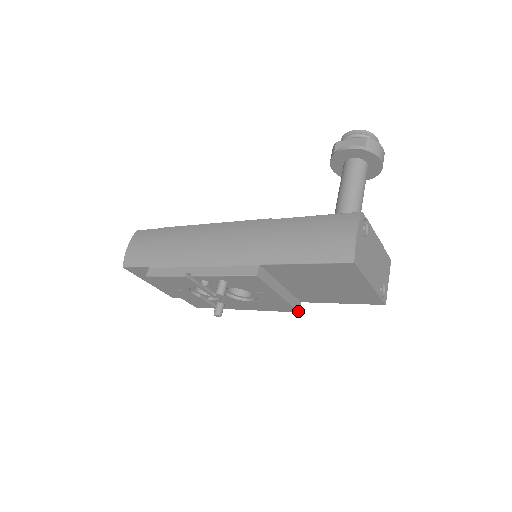
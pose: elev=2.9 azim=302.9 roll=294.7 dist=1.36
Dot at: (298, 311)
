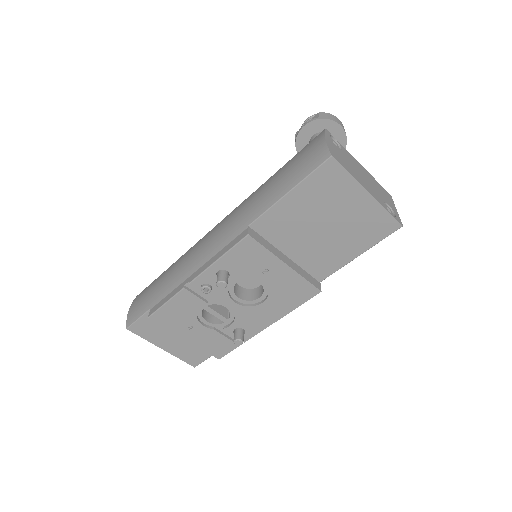
Dot at: (319, 290)
